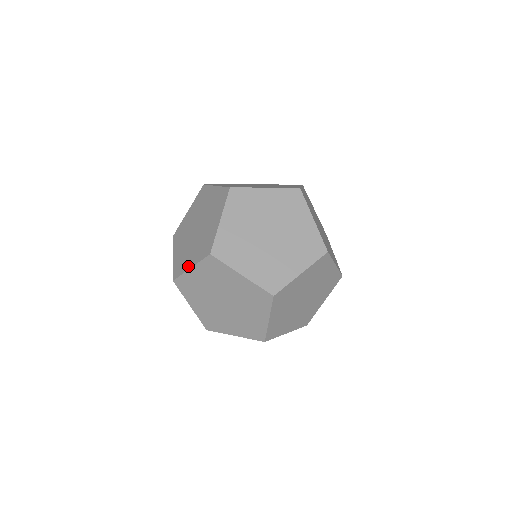
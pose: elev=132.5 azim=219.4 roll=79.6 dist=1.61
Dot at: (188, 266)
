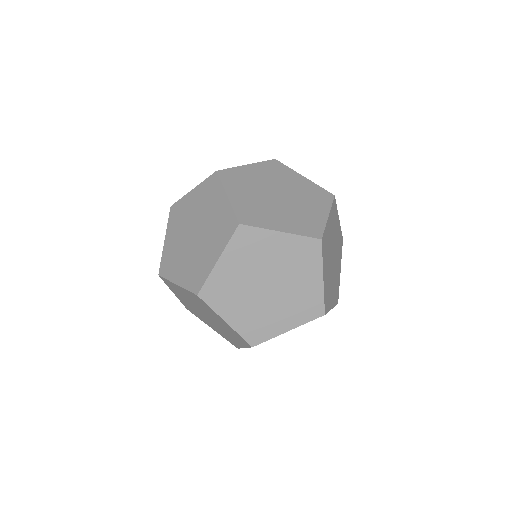
Dot at: occluded
